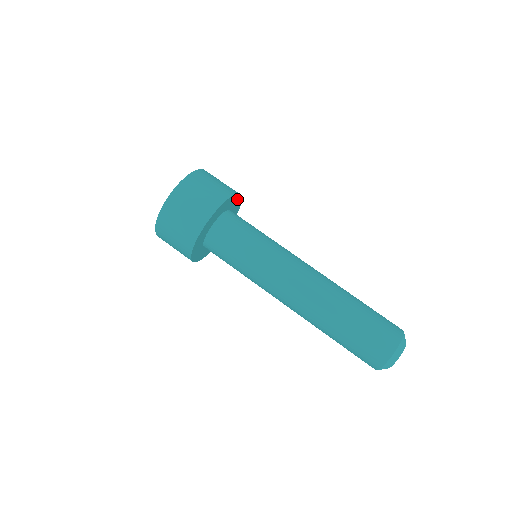
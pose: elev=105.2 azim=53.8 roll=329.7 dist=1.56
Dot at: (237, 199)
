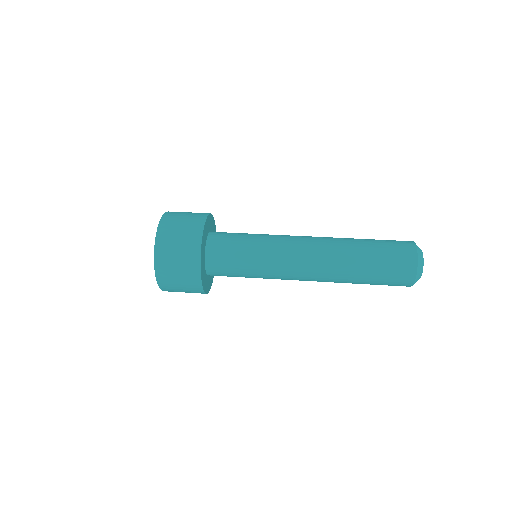
Dot at: occluded
